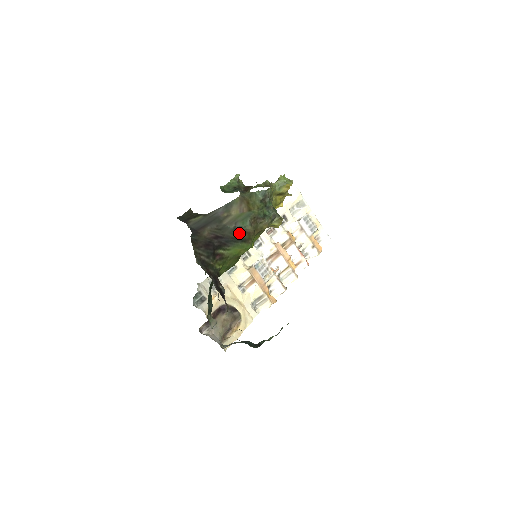
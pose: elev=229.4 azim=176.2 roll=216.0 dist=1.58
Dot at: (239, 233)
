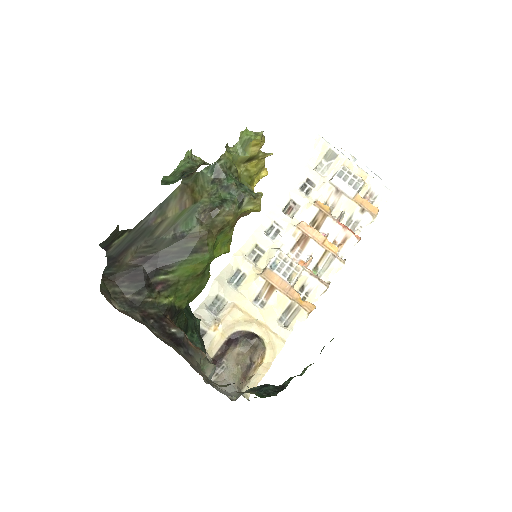
Dot at: (182, 242)
